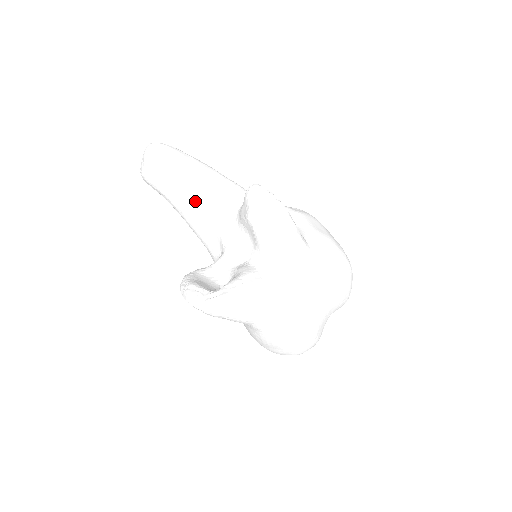
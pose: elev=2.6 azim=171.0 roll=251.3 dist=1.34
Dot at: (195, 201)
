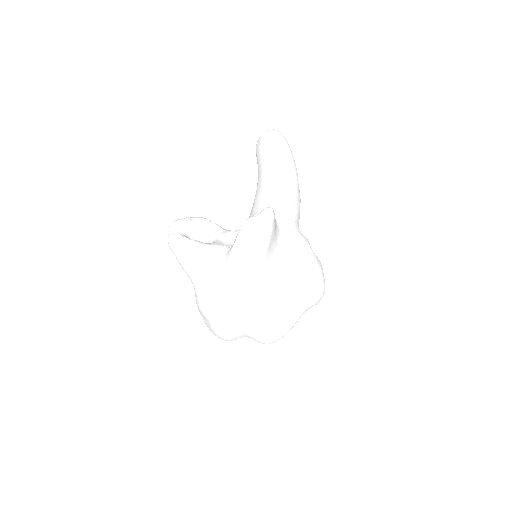
Dot at: (263, 188)
